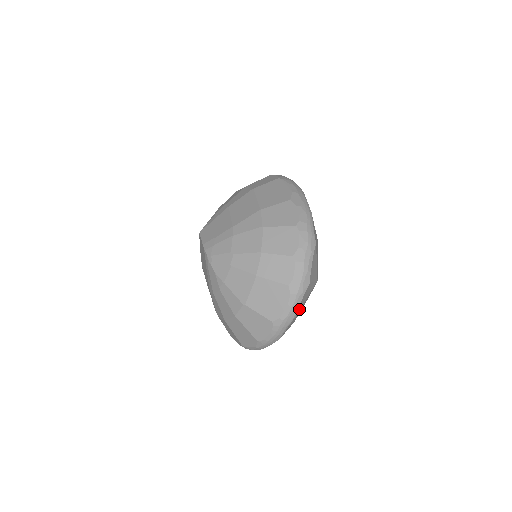
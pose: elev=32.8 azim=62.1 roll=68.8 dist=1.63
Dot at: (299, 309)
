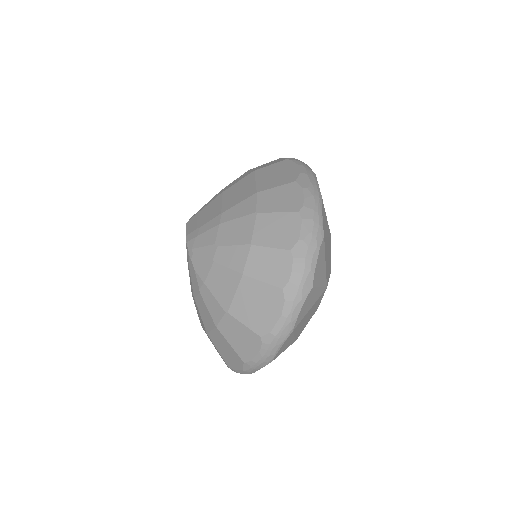
Dot at: (298, 322)
